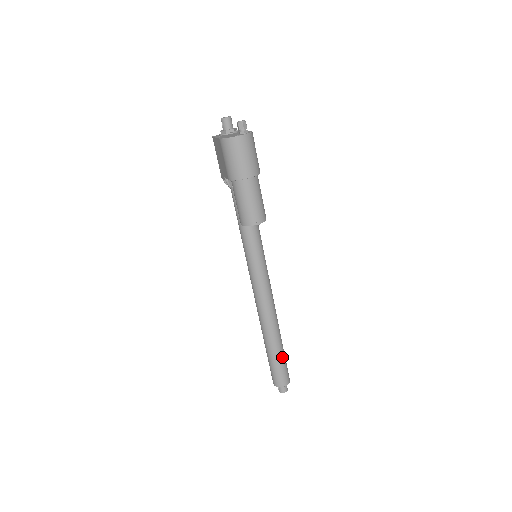
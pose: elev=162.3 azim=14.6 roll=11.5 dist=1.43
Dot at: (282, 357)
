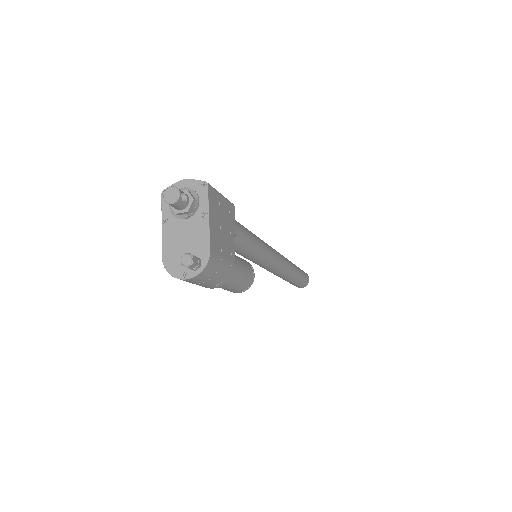
Dot at: (298, 281)
